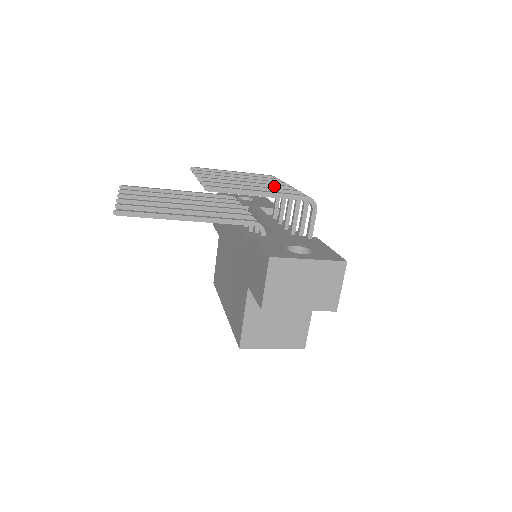
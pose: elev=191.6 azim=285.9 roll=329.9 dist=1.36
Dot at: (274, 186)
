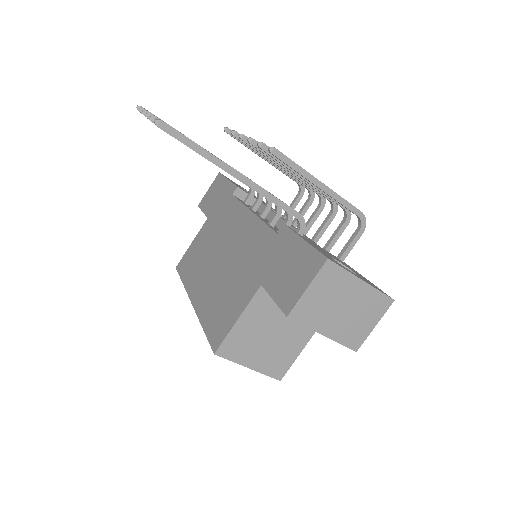
Dot at: occluded
